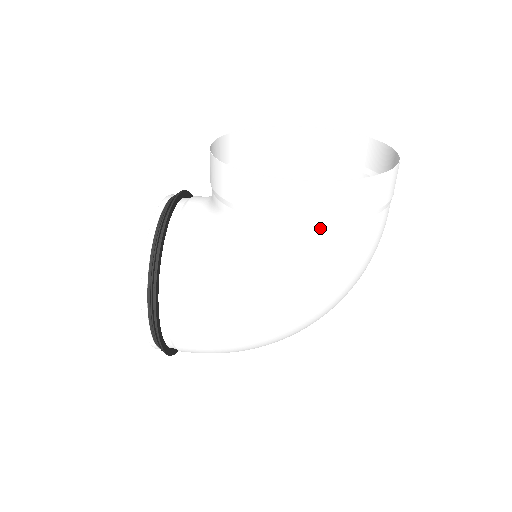
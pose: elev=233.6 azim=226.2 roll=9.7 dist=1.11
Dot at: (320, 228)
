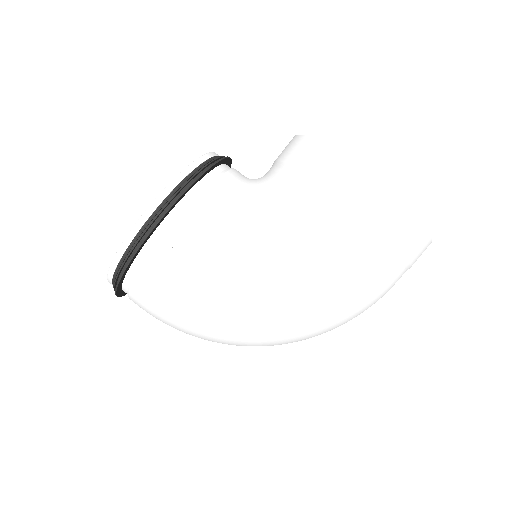
Dot at: (366, 234)
